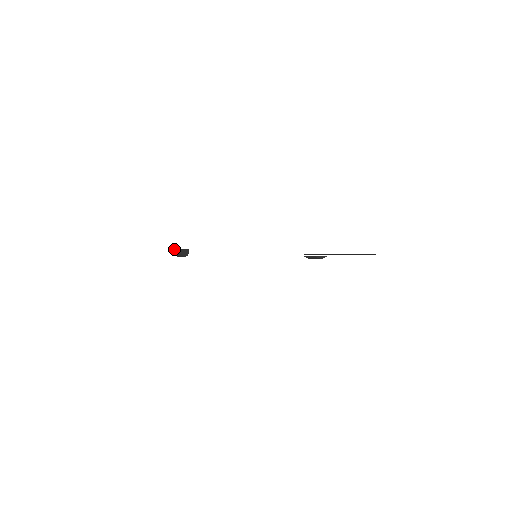
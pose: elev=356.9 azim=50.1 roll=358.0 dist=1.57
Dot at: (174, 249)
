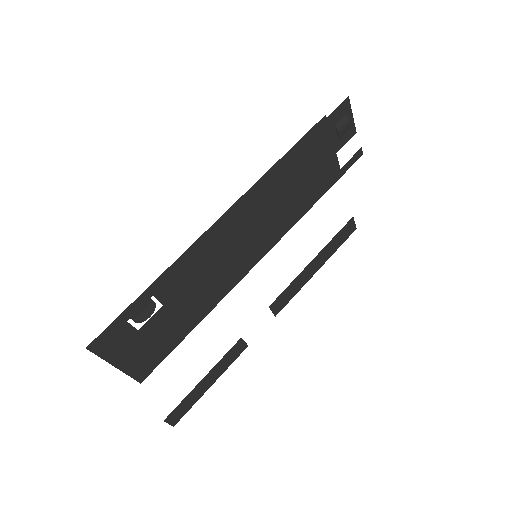
Dot at: occluded
